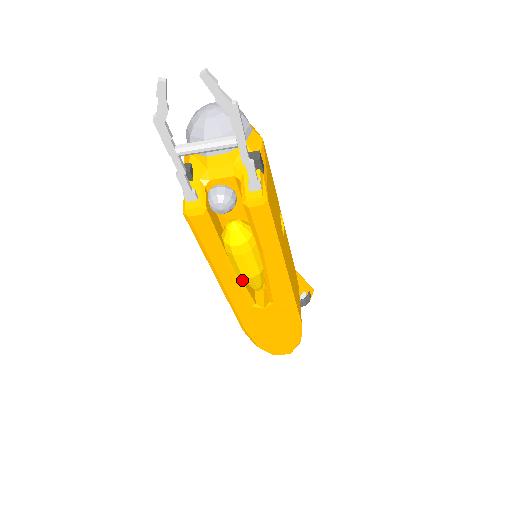
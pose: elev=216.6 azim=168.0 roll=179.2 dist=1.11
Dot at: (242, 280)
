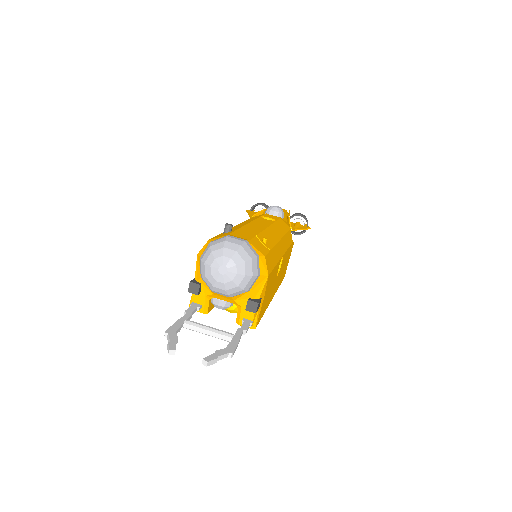
Dot at: occluded
